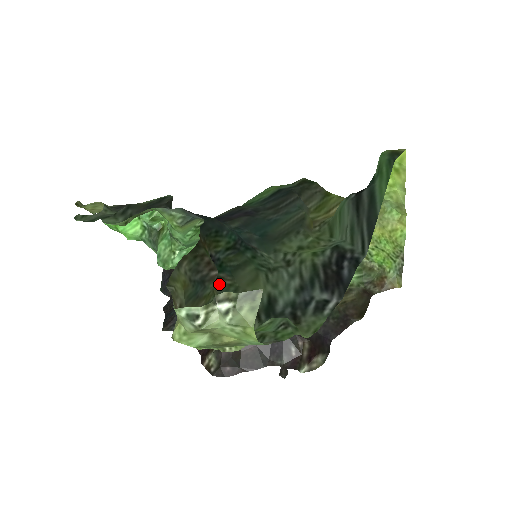
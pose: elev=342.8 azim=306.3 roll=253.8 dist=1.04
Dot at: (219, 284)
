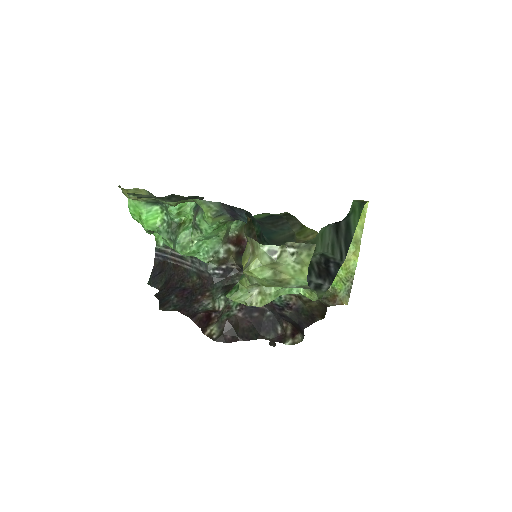
Dot at: occluded
